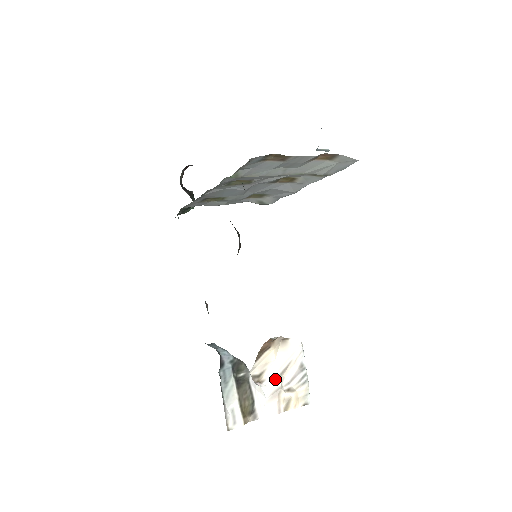
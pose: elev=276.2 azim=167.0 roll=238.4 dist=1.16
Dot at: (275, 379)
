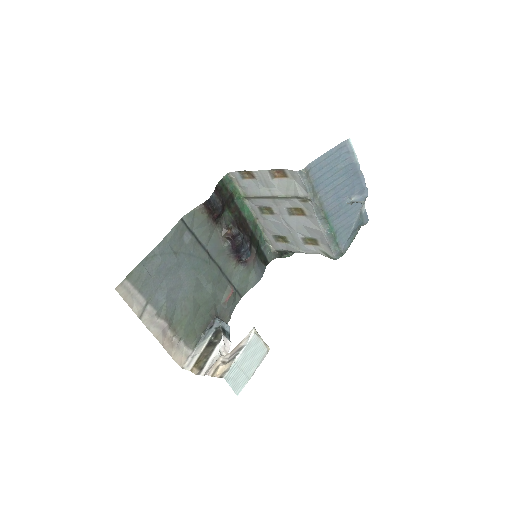
Dot at: occluded
